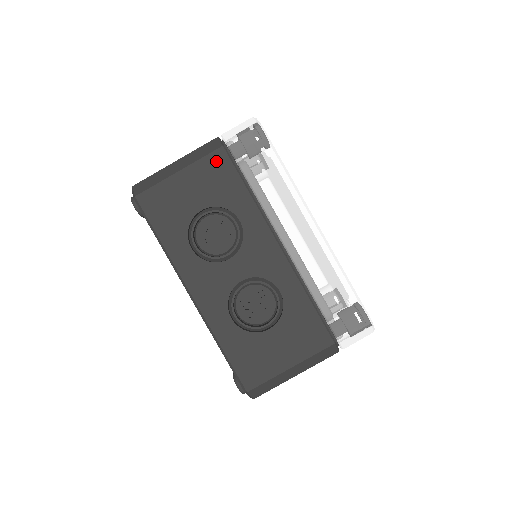
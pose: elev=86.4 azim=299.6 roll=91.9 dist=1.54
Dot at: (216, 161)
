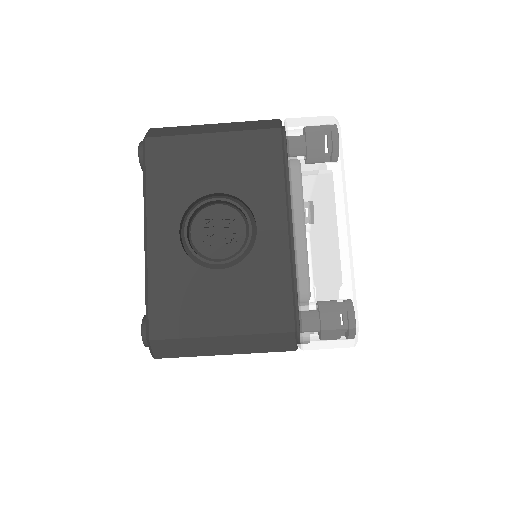
Dot at: occluded
